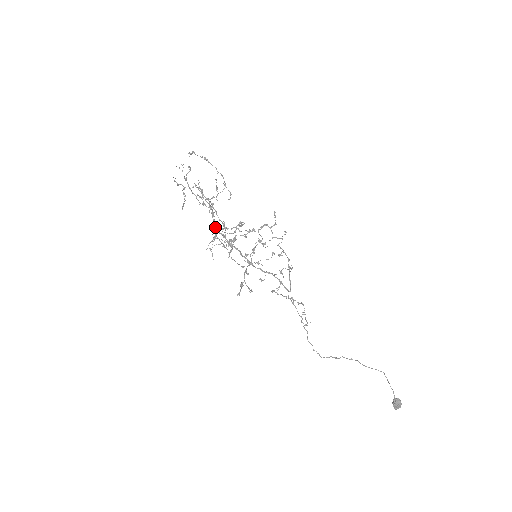
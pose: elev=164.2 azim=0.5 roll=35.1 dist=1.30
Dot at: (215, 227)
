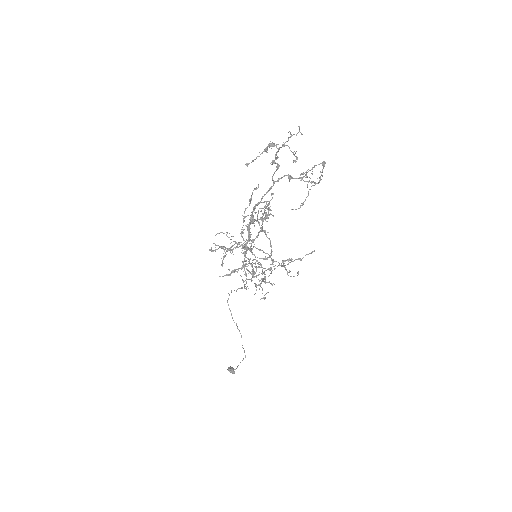
Dot at: (254, 207)
